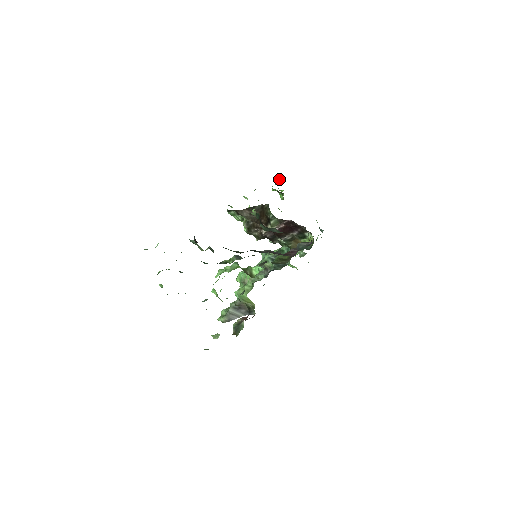
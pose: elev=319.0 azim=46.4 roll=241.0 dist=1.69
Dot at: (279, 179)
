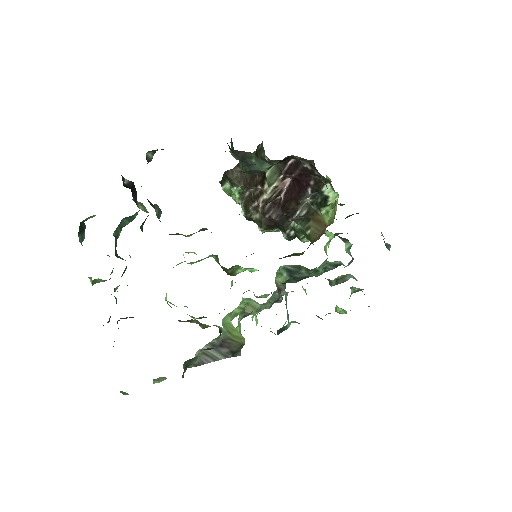
Dot at: (329, 178)
